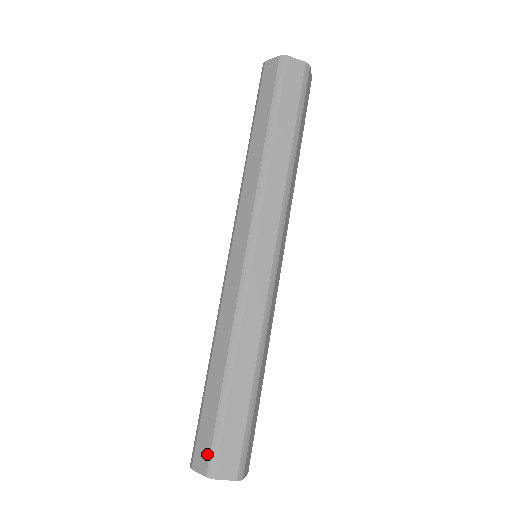
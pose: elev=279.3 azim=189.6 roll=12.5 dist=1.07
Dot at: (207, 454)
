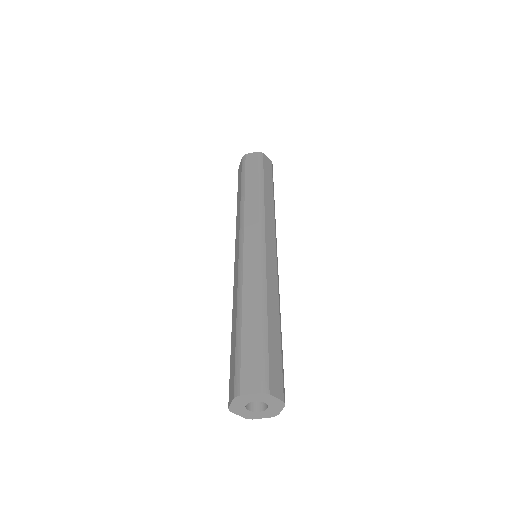
Dot at: (258, 375)
